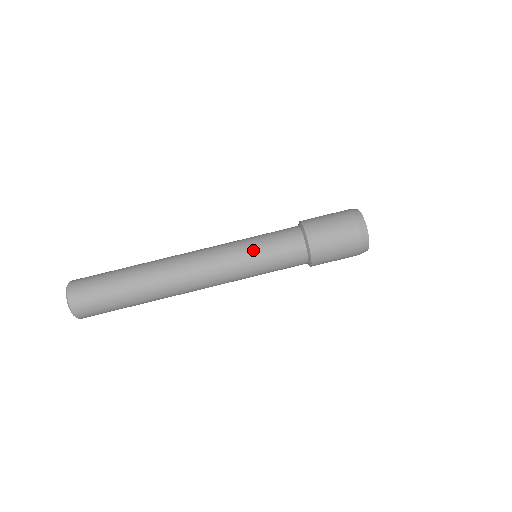
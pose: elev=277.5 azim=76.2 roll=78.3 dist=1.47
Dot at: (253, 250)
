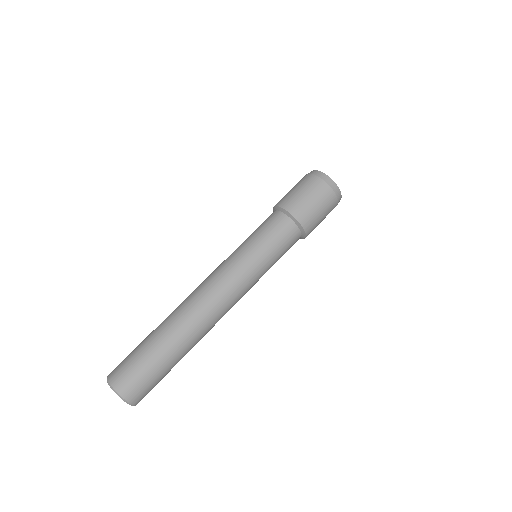
Dot at: (248, 246)
